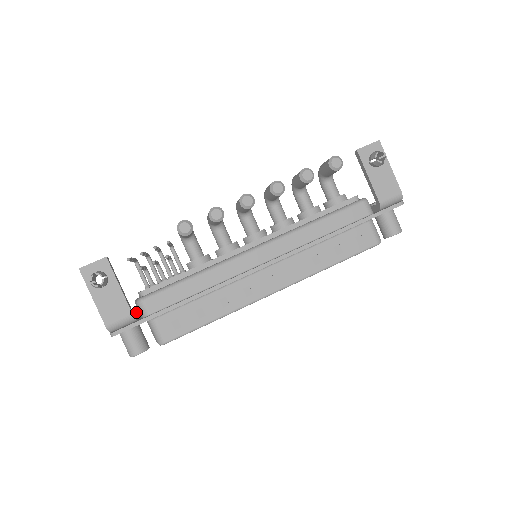
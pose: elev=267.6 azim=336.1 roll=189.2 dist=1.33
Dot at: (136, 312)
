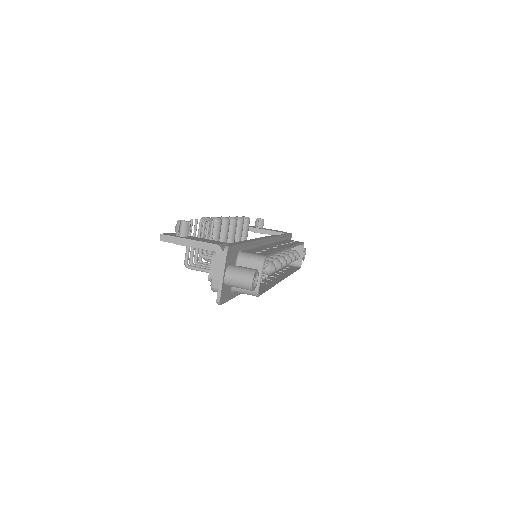
Dot at: occluded
